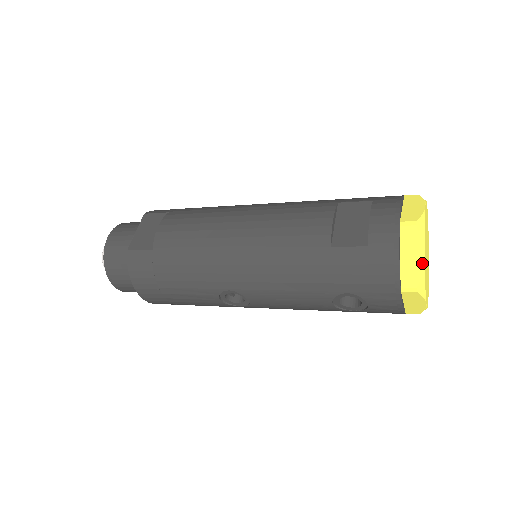
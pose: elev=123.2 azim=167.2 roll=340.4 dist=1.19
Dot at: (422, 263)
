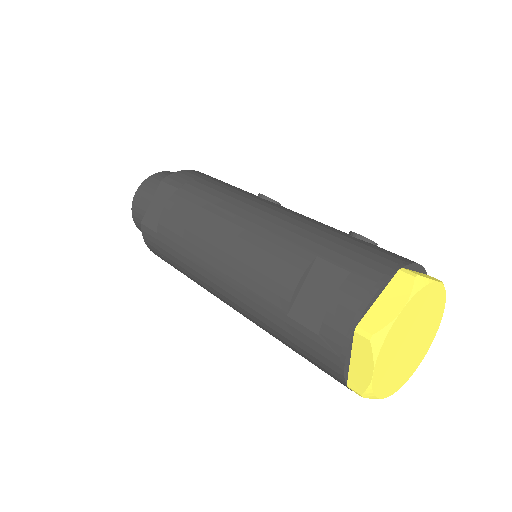
Dot at: (369, 378)
